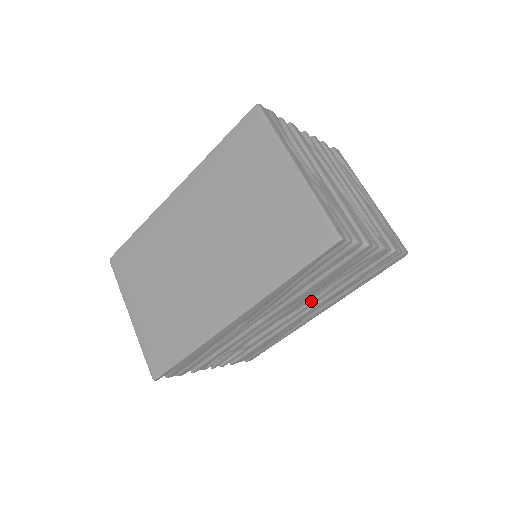
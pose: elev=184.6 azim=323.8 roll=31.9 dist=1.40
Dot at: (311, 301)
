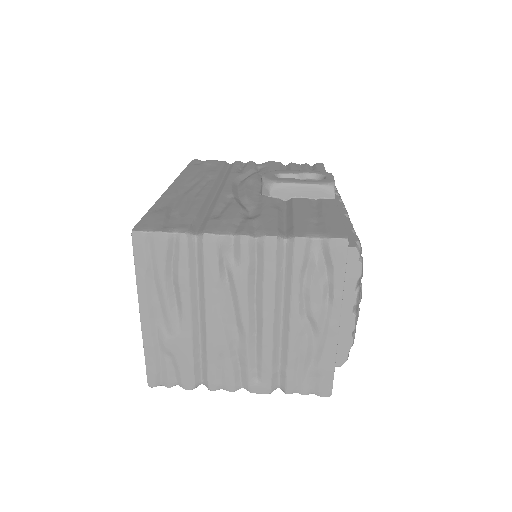
Dot at: occluded
